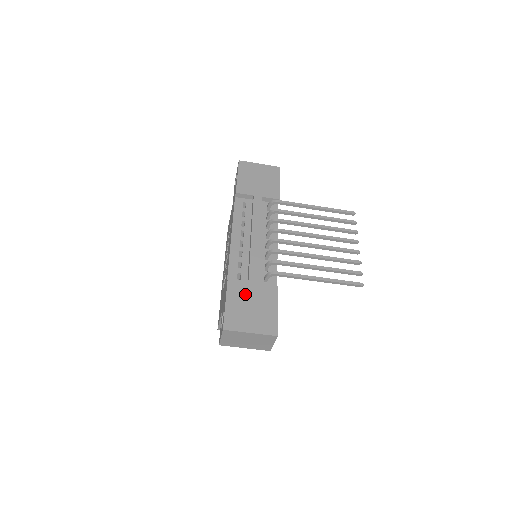
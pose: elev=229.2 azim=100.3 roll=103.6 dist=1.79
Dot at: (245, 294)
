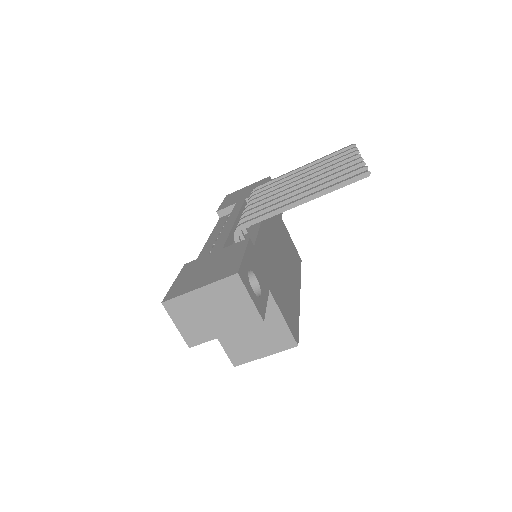
Dot at: (203, 263)
